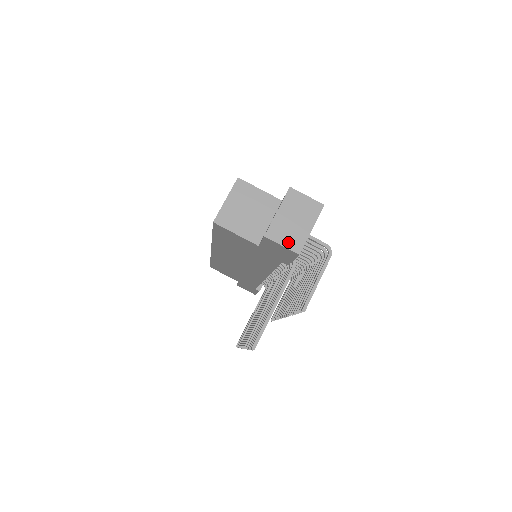
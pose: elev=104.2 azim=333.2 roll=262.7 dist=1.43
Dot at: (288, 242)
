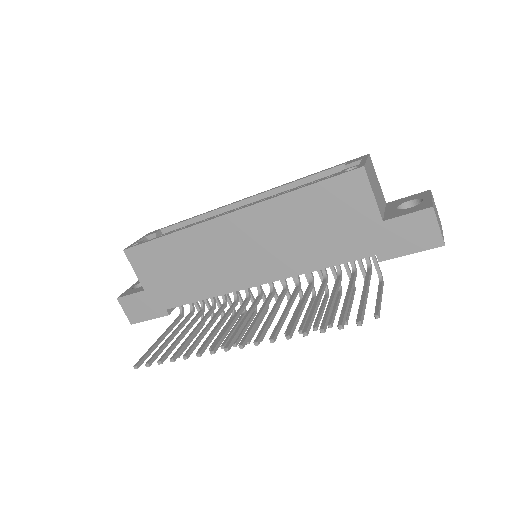
Dot at: (440, 228)
